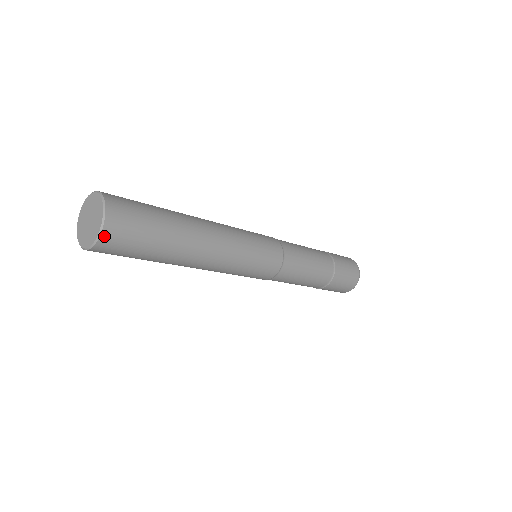
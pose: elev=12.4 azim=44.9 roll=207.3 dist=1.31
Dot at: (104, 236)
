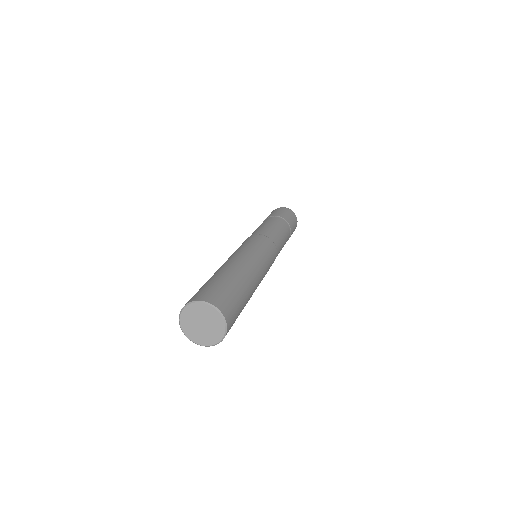
Dot at: (227, 332)
